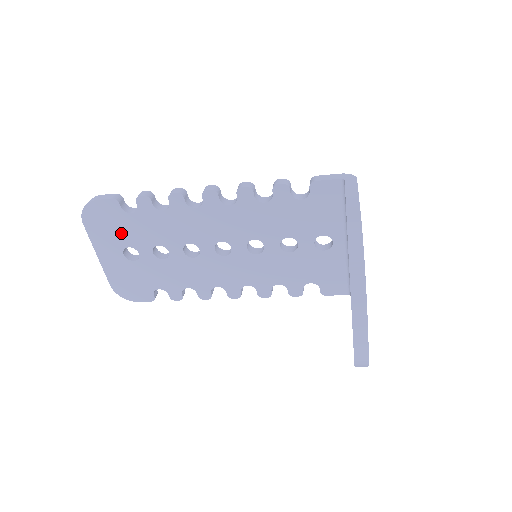
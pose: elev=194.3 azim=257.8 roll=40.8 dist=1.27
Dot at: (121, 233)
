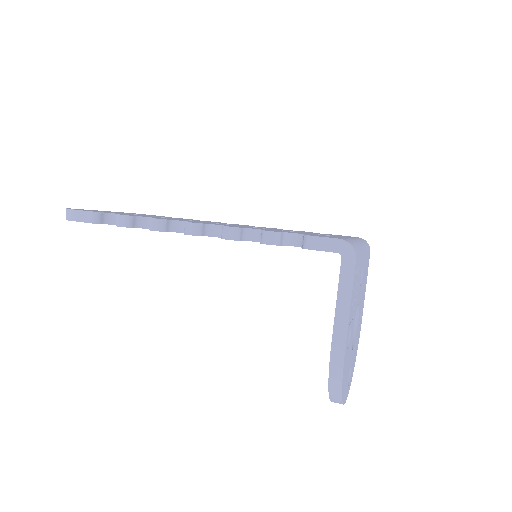
Dot at: occluded
